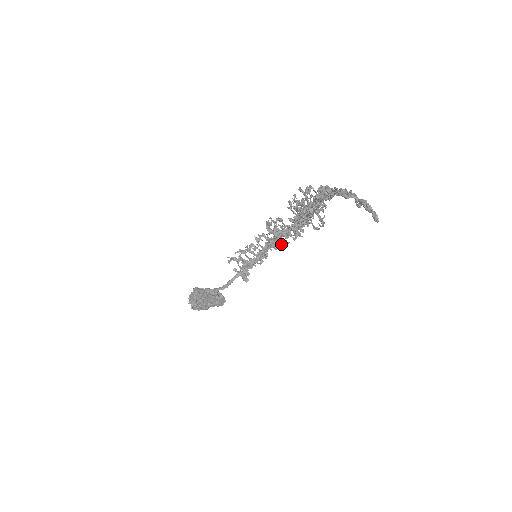
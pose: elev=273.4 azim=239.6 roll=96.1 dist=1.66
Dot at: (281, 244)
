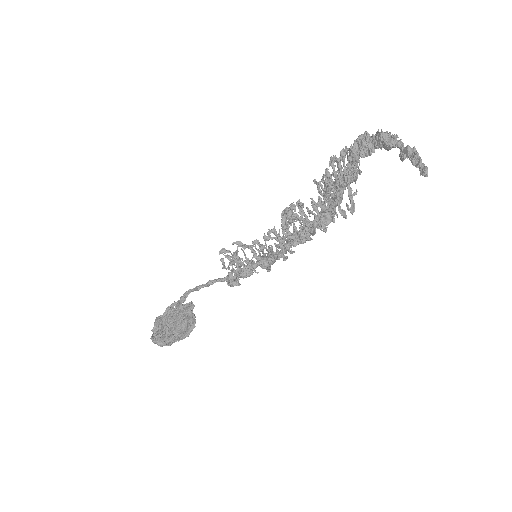
Dot at: (293, 251)
